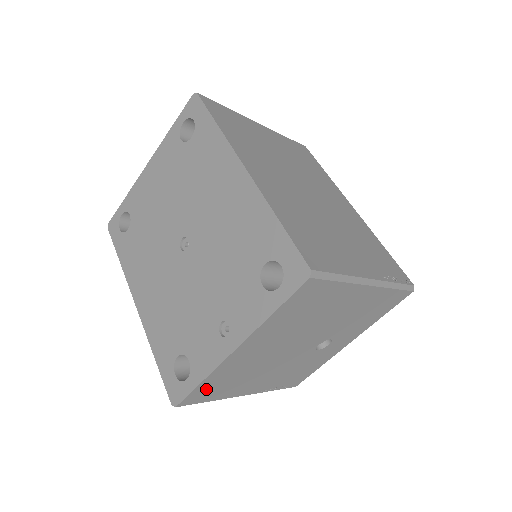
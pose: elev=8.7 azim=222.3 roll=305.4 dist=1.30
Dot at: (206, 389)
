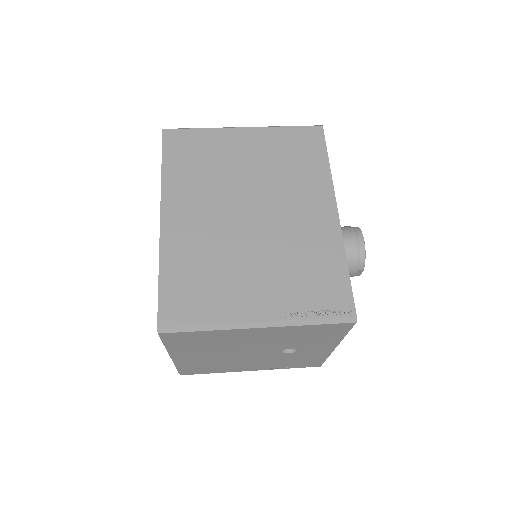
Dot at: (191, 369)
